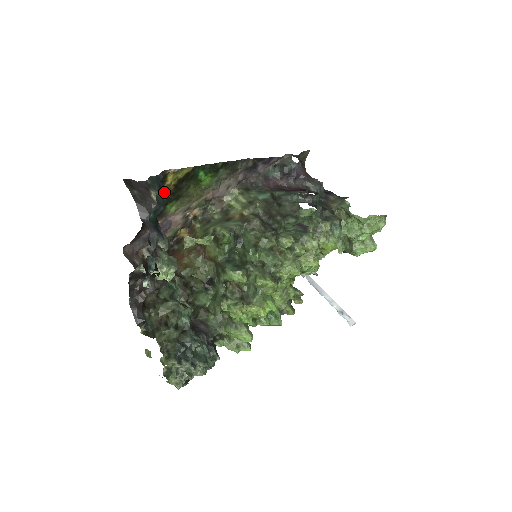
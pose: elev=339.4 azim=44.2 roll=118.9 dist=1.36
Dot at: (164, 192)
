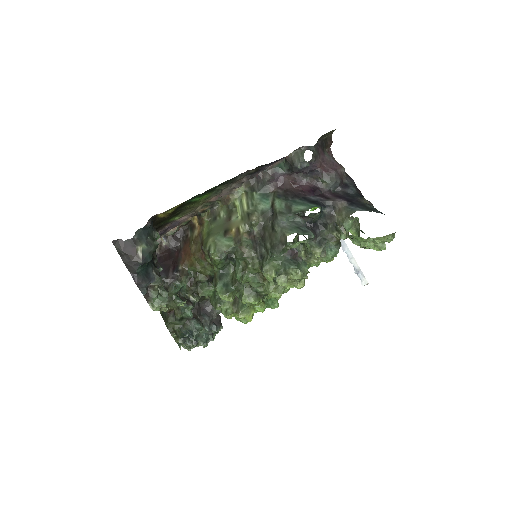
Dot at: (154, 236)
